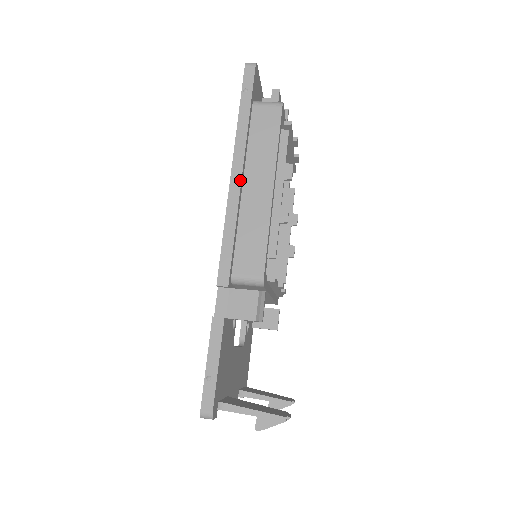
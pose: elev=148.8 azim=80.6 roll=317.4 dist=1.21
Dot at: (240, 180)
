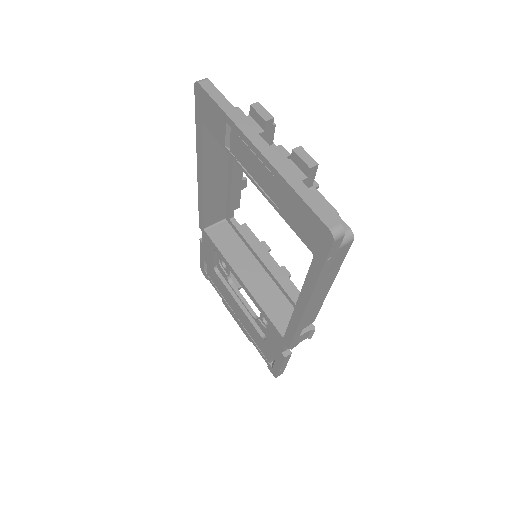
Dot at: (312, 307)
